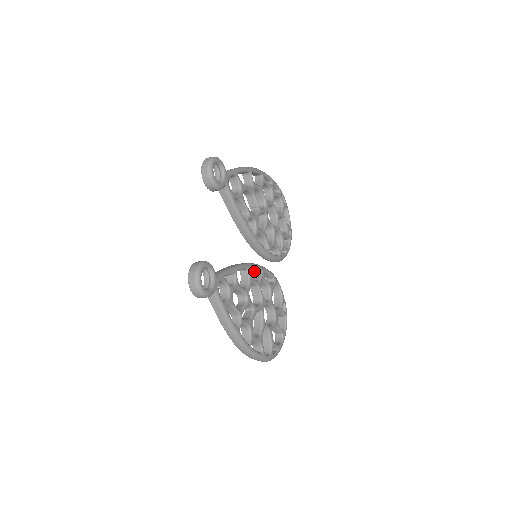
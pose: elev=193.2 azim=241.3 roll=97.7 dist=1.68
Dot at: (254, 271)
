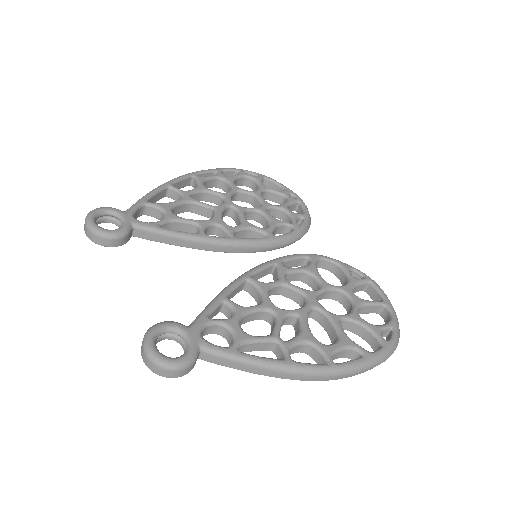
Dot at: (270, 273)
